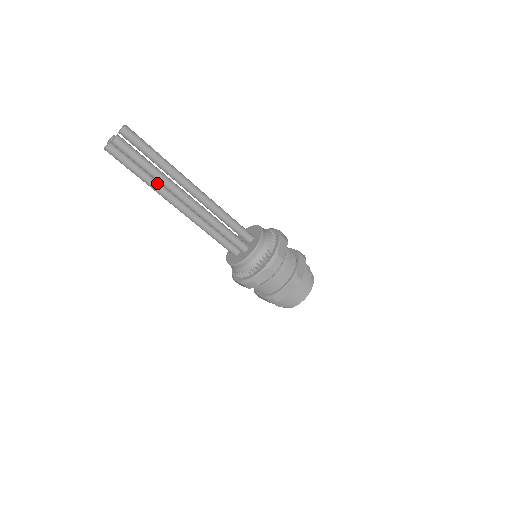
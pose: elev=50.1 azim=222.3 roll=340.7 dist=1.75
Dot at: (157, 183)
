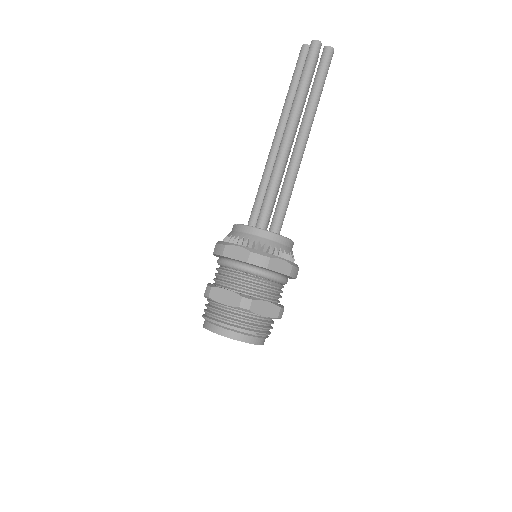
Dot at: occluded
